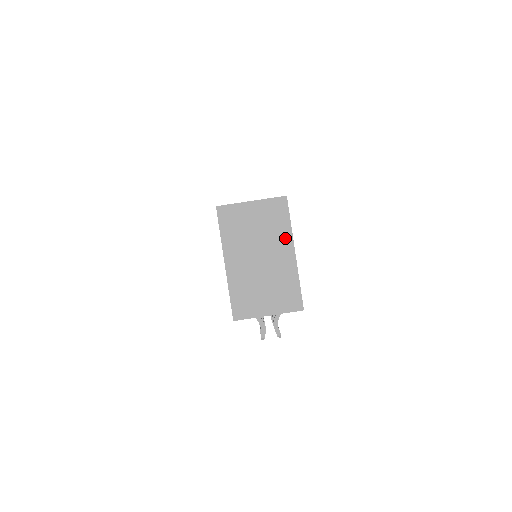
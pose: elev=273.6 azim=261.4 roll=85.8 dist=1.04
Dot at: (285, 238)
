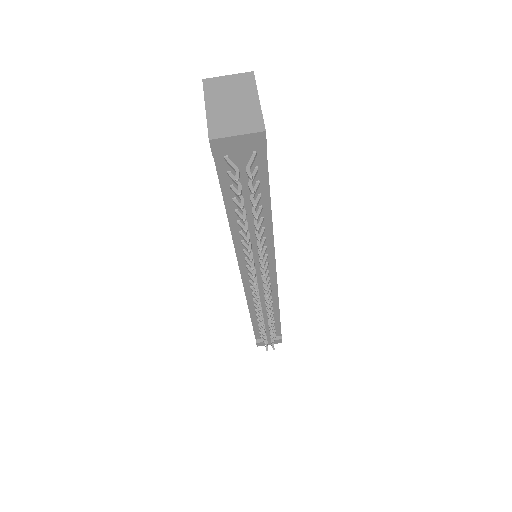
Dot at: (252, 92)
